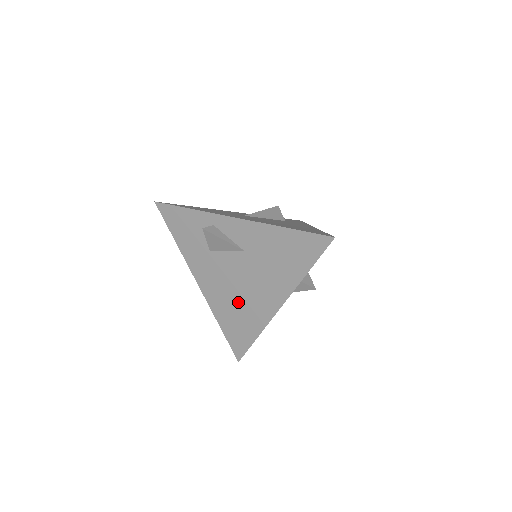
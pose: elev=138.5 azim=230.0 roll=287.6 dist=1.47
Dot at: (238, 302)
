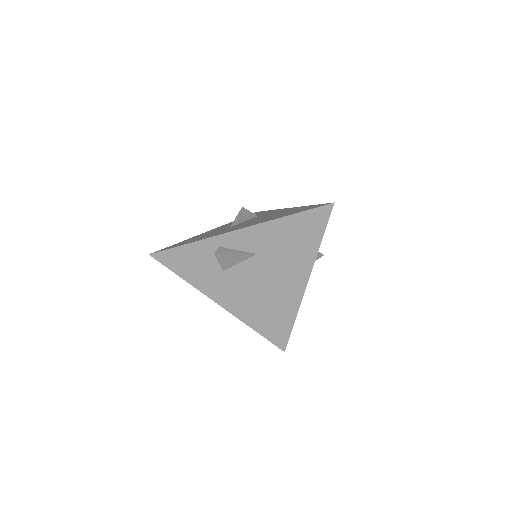
Dot at: (266, 301)
